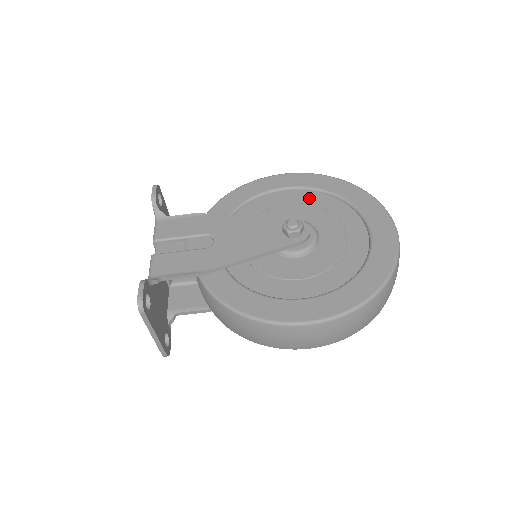
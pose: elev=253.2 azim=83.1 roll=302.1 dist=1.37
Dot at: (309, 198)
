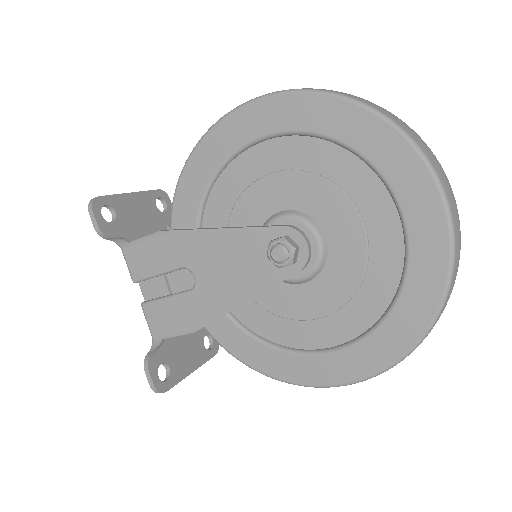
Dot at: (297, 154)
